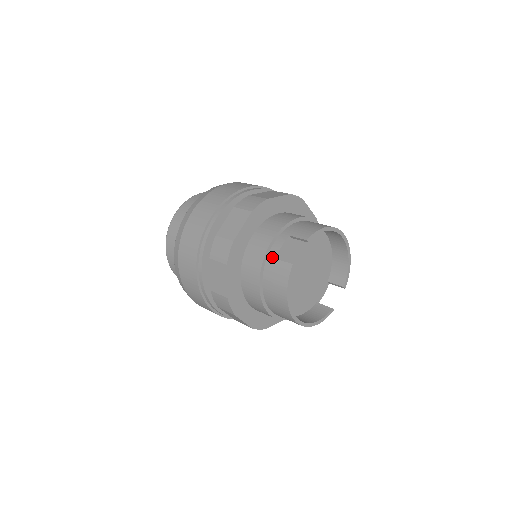
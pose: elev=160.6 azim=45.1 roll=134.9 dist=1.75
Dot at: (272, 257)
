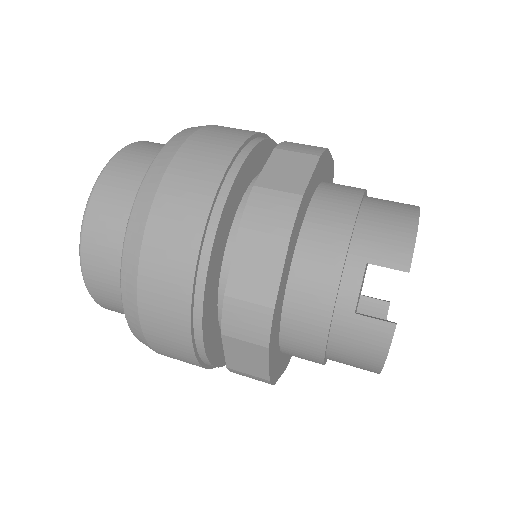
Dot at: (346, 311)
